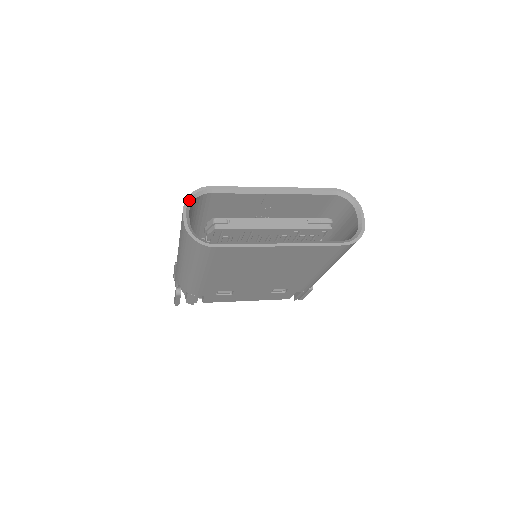
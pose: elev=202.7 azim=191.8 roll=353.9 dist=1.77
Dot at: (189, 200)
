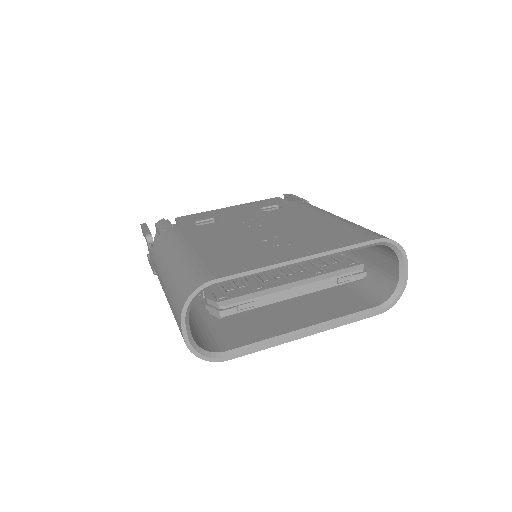
Dot at: (187, 308)
